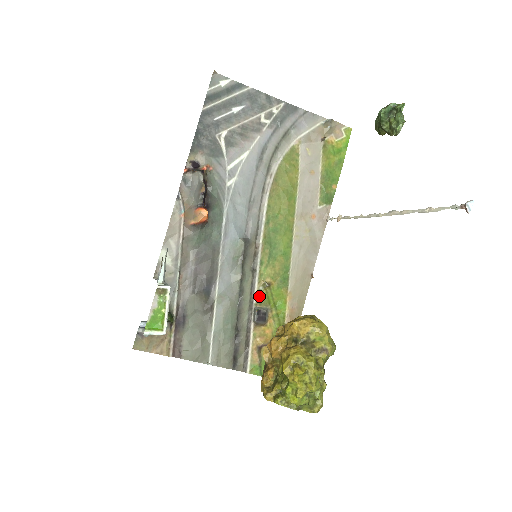
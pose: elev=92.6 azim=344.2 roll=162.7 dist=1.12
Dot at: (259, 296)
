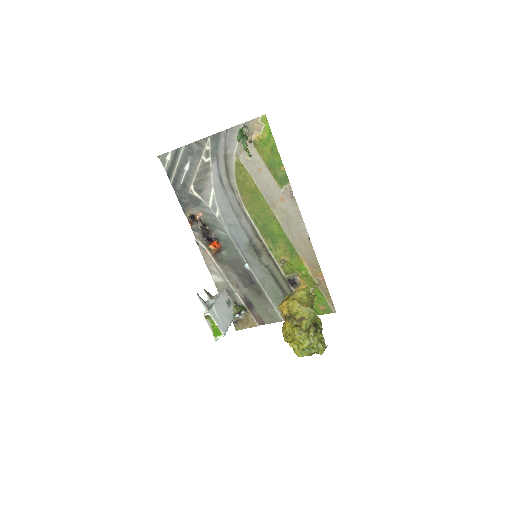
Dot at: (284, 270)
